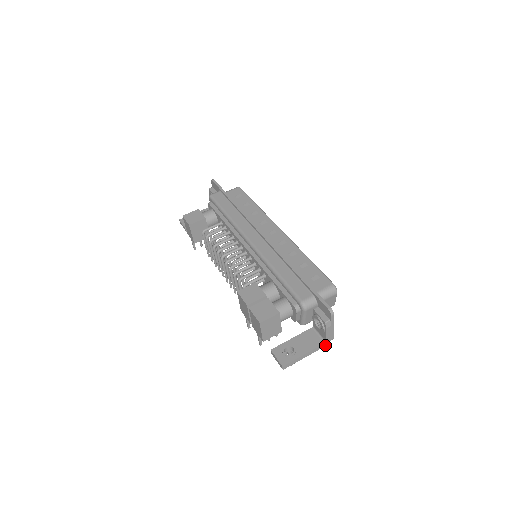
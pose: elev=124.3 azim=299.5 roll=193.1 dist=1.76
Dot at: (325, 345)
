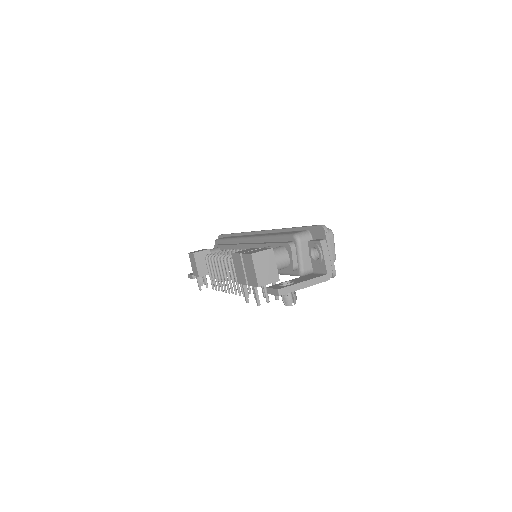
Dot at: (327, 279)
